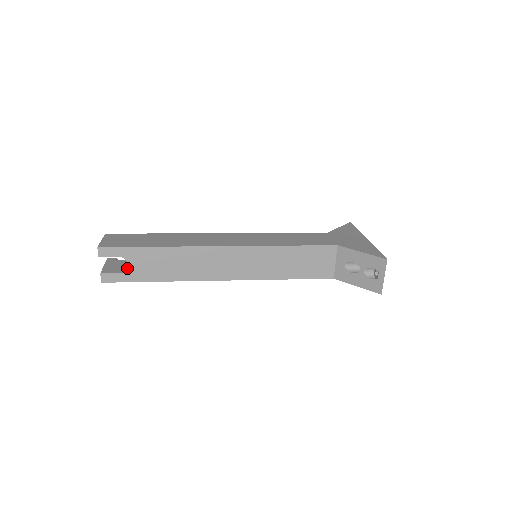
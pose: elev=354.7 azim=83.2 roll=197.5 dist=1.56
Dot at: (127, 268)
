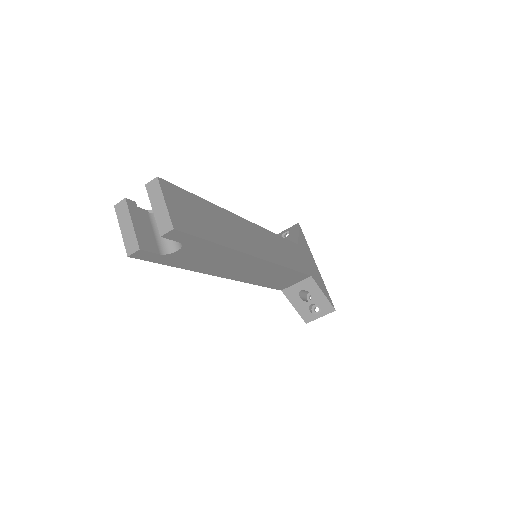
Dot at: (171, 251)
